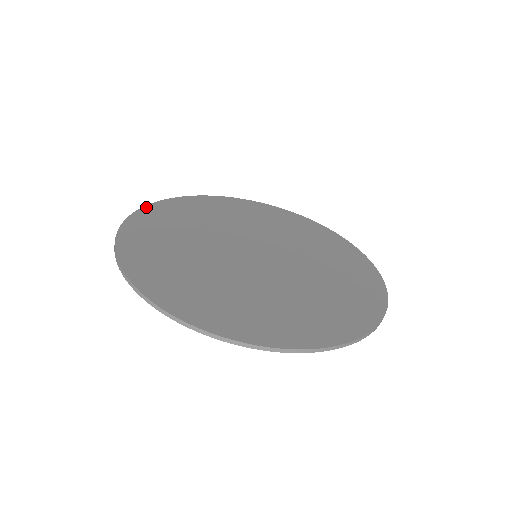
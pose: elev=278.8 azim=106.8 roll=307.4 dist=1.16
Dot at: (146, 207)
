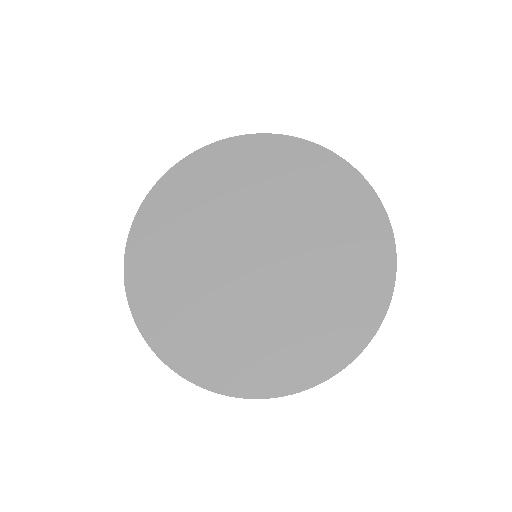
Dot at: (129, 242)
